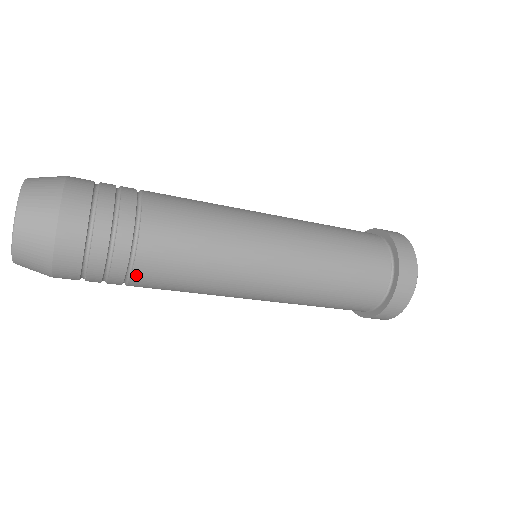
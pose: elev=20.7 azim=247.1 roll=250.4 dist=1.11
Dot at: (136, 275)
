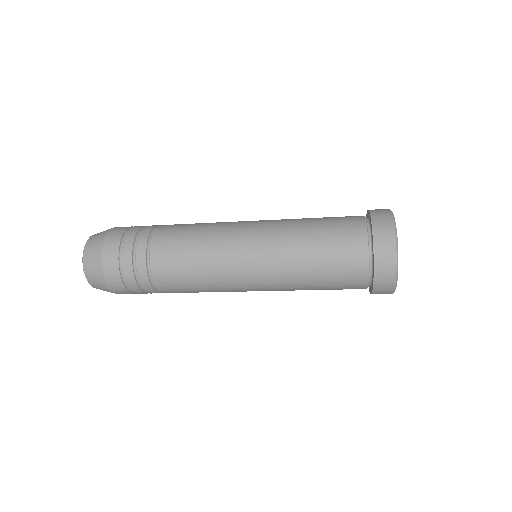
Dot at: occluded
